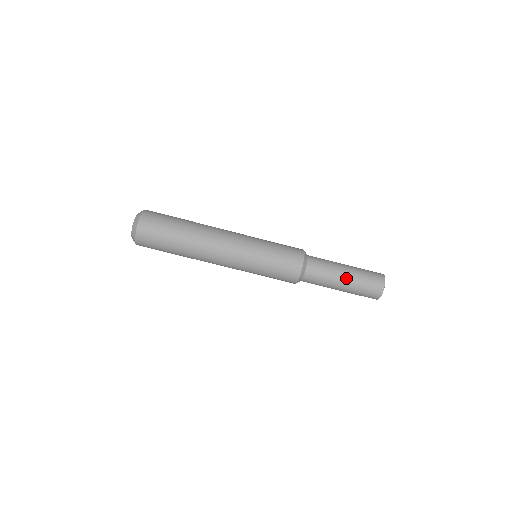
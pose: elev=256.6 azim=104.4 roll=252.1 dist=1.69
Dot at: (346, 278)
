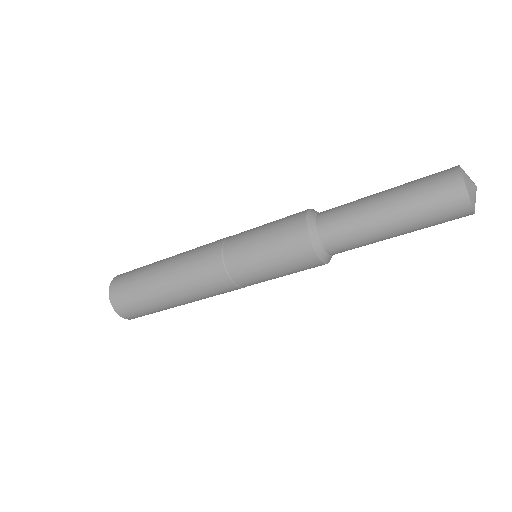
Dot at: (394, 229)
